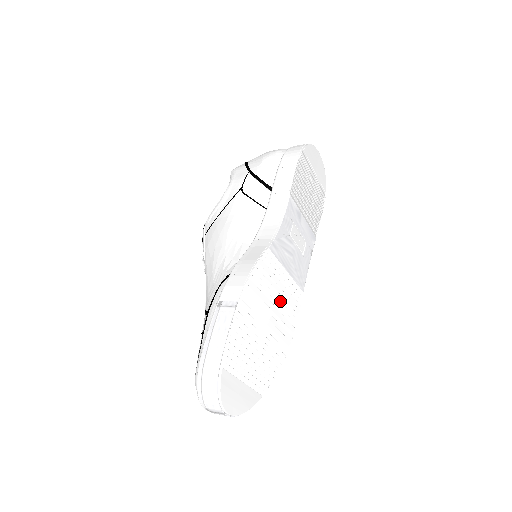
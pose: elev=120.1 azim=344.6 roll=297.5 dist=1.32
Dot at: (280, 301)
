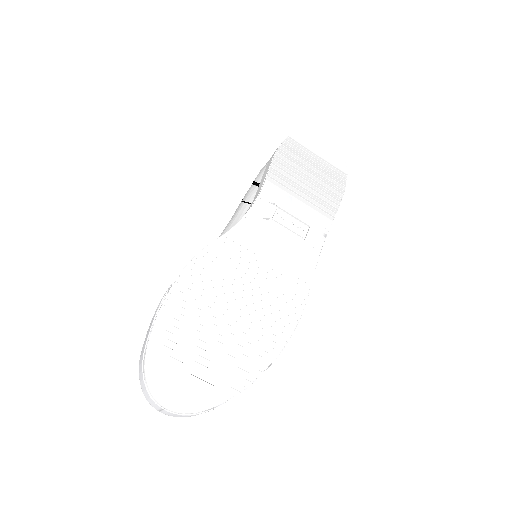
Dot at: (258, 287)
